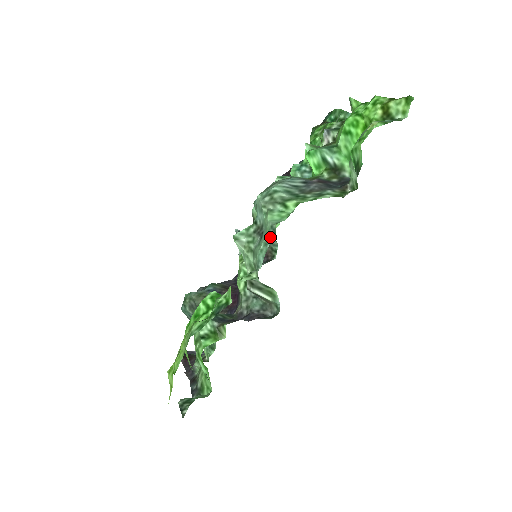
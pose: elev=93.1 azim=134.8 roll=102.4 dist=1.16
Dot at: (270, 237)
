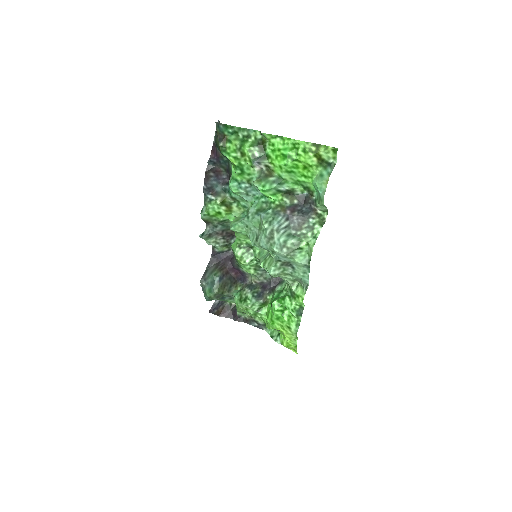
Dot at: (306, 269)
